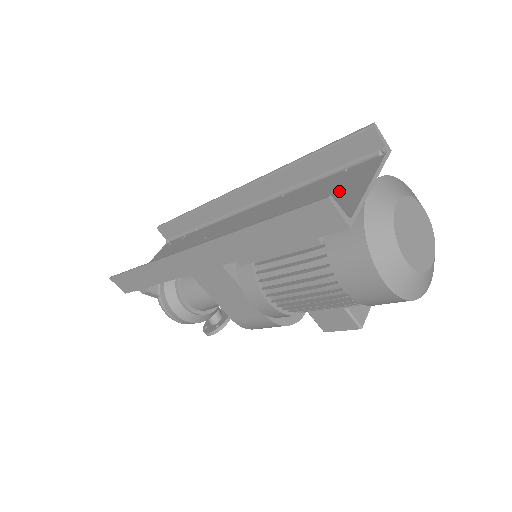
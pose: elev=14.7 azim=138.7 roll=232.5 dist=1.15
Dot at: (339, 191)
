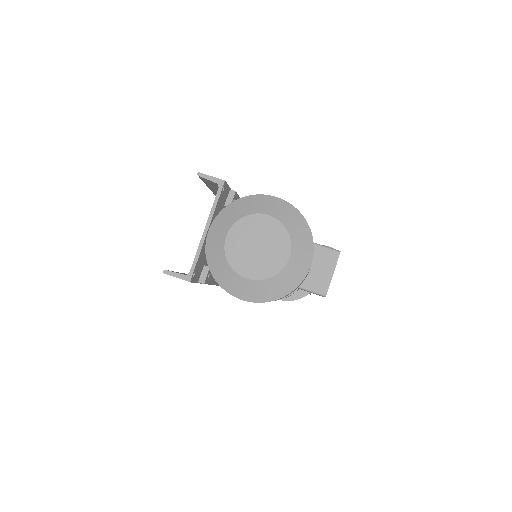
Dot at: occluded
